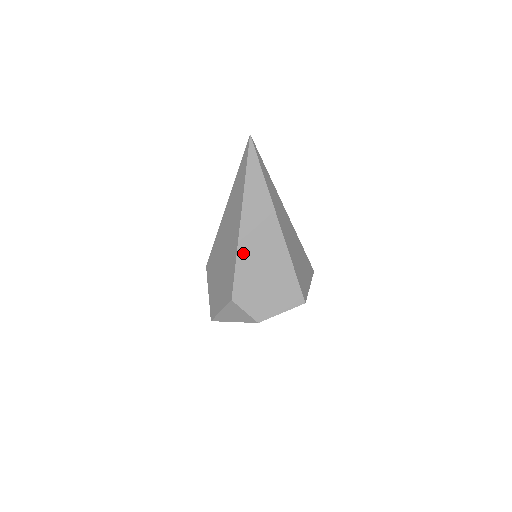
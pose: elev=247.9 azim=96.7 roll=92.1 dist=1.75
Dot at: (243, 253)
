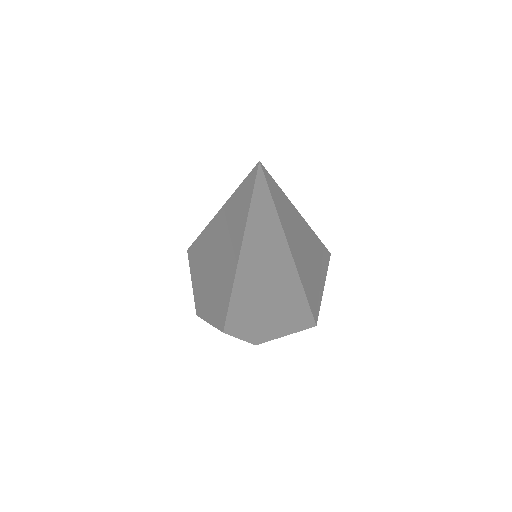
Dot at: (240, 294)
